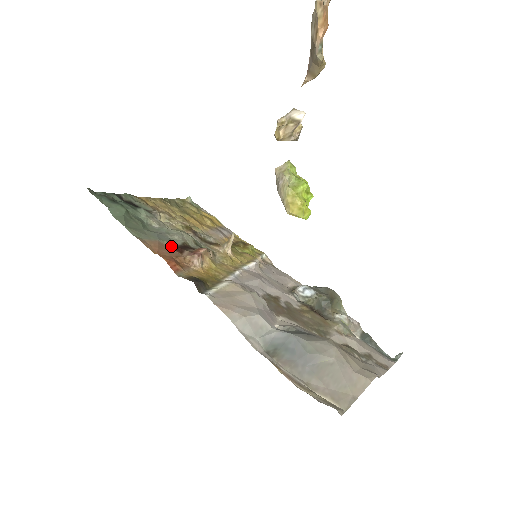
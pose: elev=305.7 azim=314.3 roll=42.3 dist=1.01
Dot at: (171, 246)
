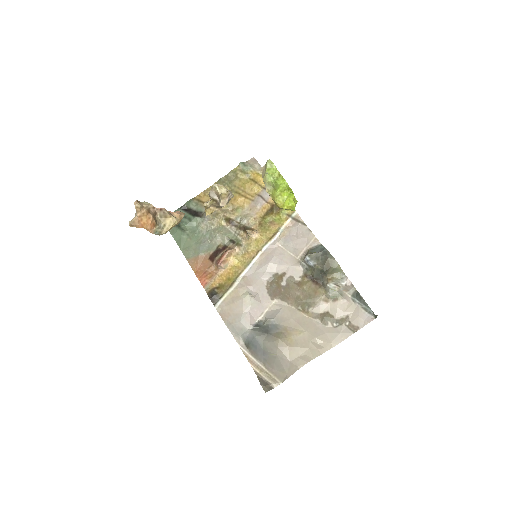
Dot at: (208, 256)
